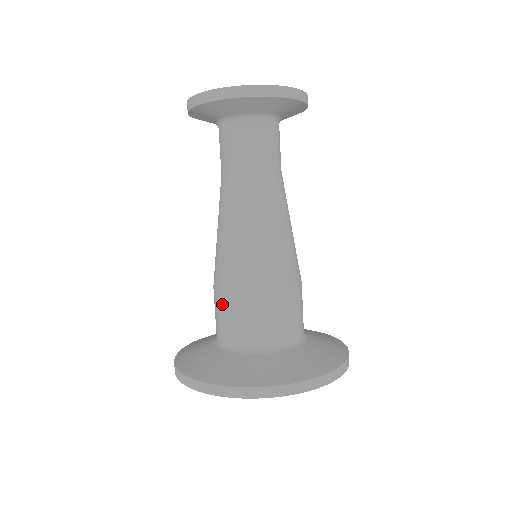
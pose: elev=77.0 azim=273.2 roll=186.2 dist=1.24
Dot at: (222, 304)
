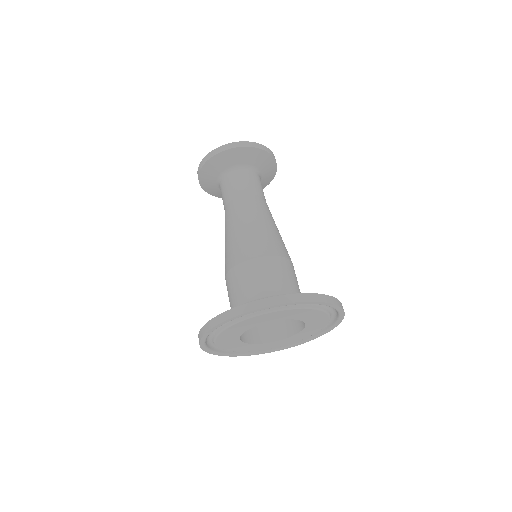
Dot at: (230, 280)
